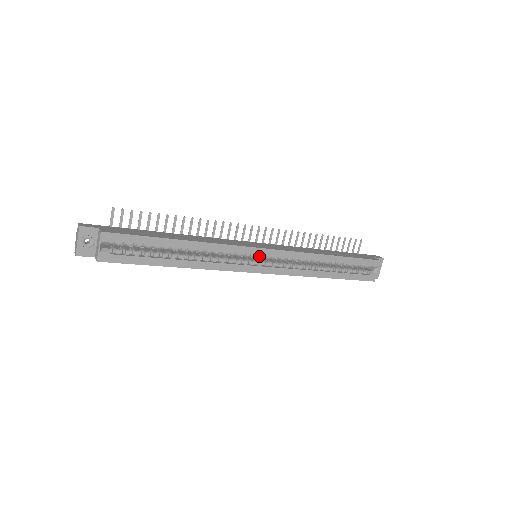
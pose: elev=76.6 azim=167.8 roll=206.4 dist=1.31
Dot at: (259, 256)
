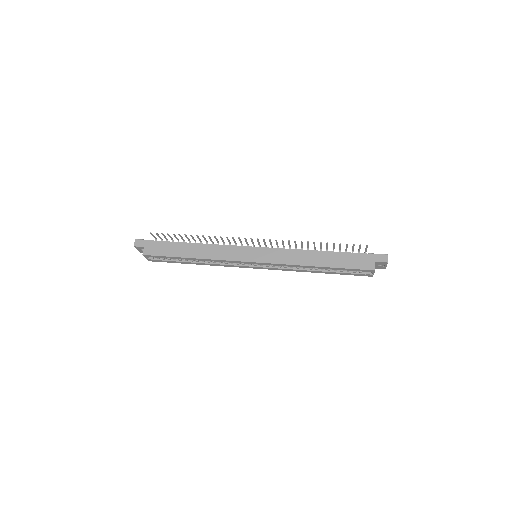
Dot at: occluded
